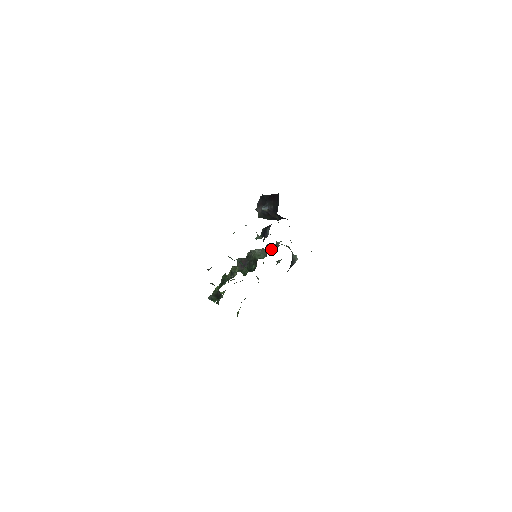
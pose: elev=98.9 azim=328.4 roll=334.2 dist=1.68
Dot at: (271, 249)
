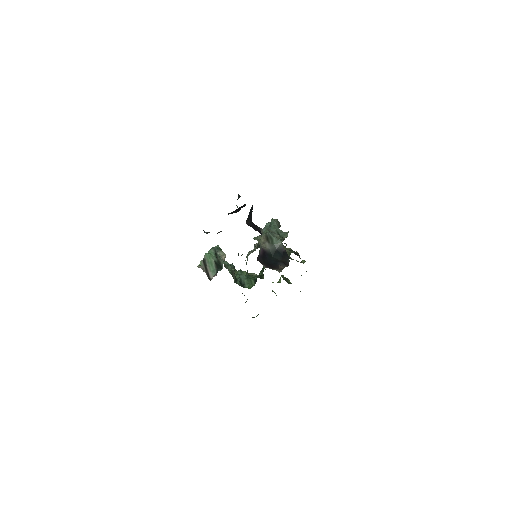
Dot at: (254, 250)
